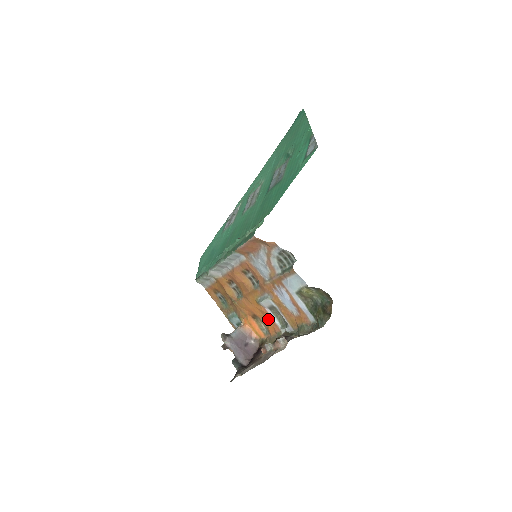
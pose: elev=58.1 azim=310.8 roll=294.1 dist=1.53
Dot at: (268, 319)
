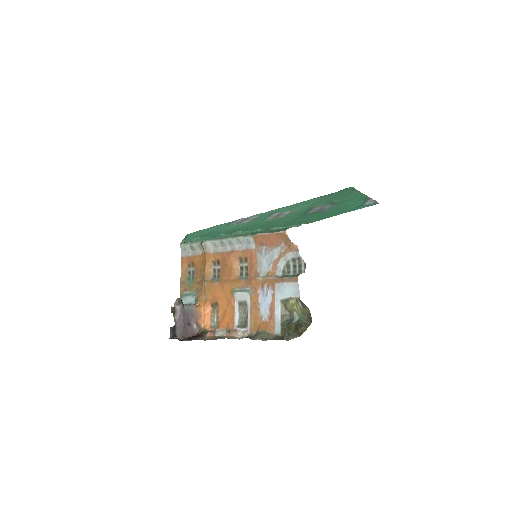
Dot at: (229, 313)
